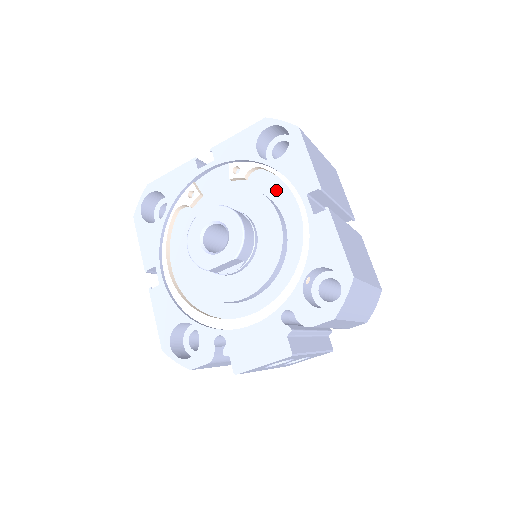
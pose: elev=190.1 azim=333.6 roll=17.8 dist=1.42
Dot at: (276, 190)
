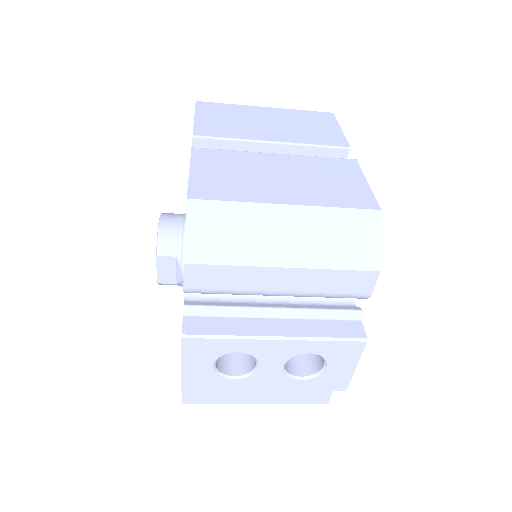
Dot at: occluded
